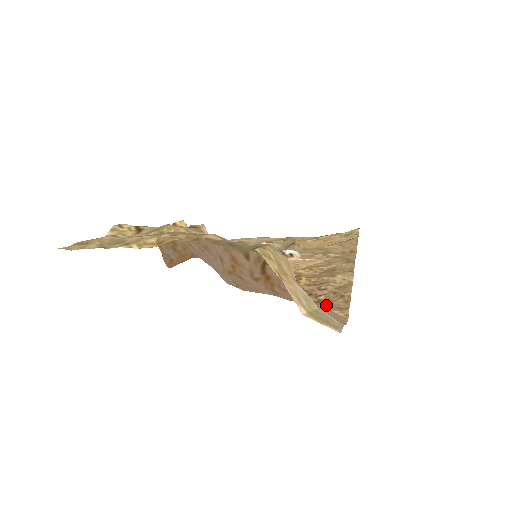
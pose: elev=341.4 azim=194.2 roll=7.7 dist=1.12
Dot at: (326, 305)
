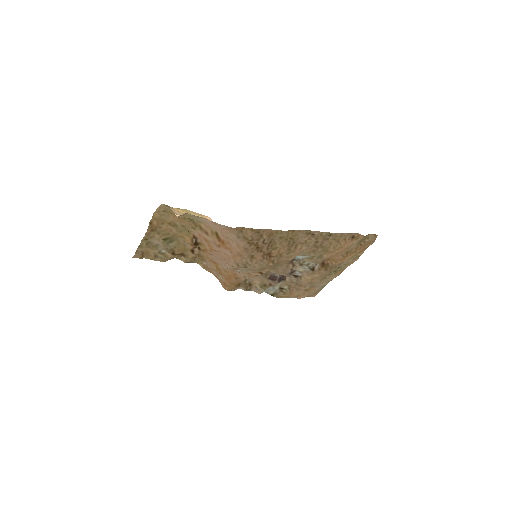
Dot at: (242, 237)
